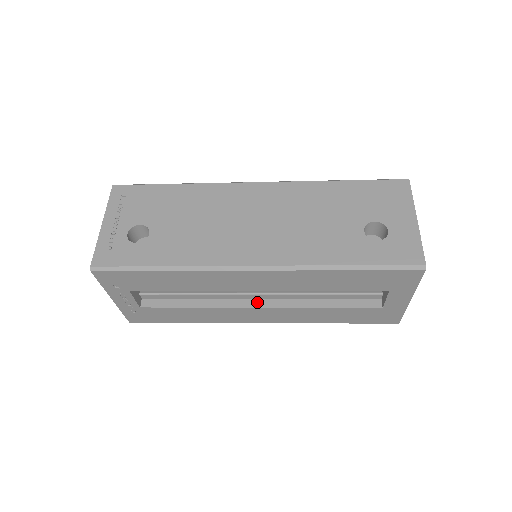
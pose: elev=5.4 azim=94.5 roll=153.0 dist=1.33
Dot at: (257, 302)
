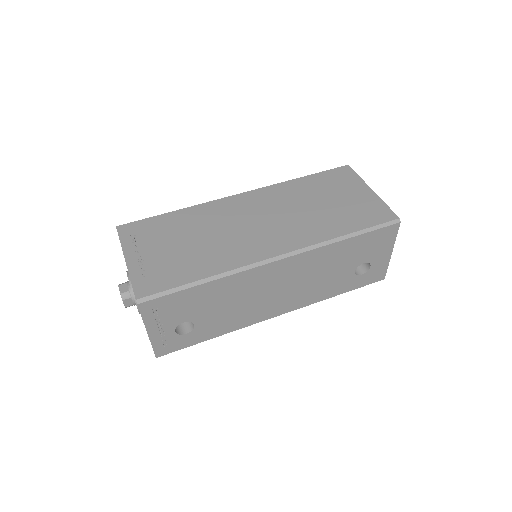
Dot at: occluded
